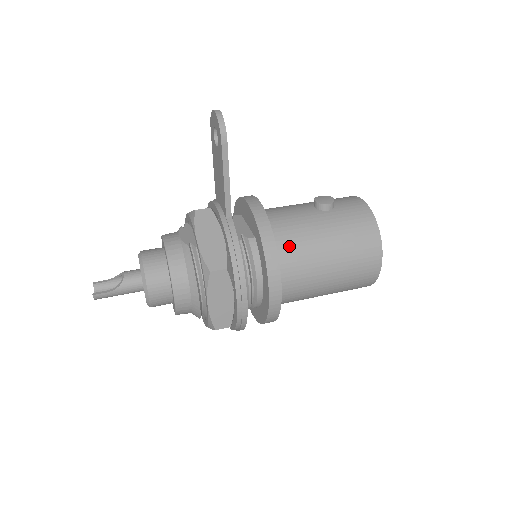
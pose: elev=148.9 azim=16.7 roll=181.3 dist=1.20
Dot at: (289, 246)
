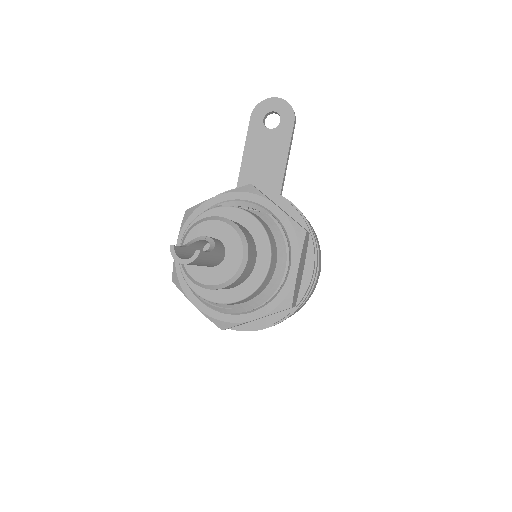
Dot at: occluded
